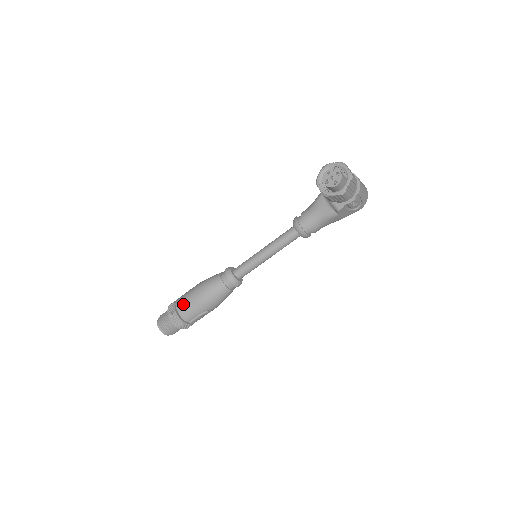
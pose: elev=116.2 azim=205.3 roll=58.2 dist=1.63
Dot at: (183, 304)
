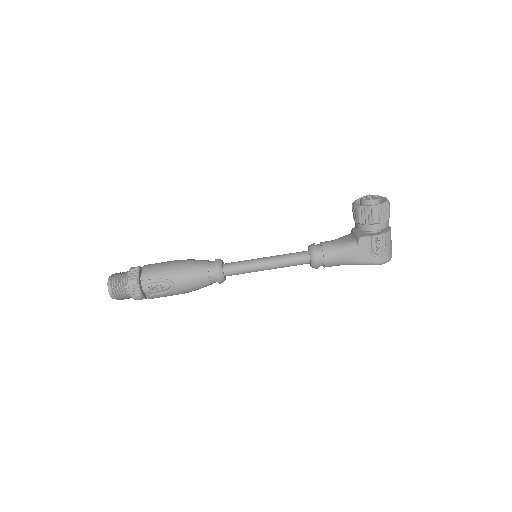
Dot at: (154, 264)
